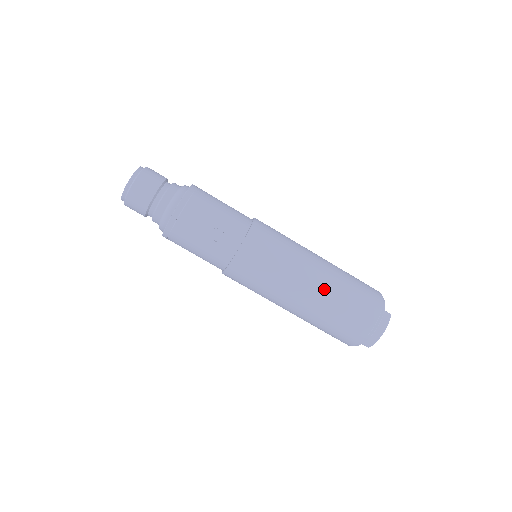
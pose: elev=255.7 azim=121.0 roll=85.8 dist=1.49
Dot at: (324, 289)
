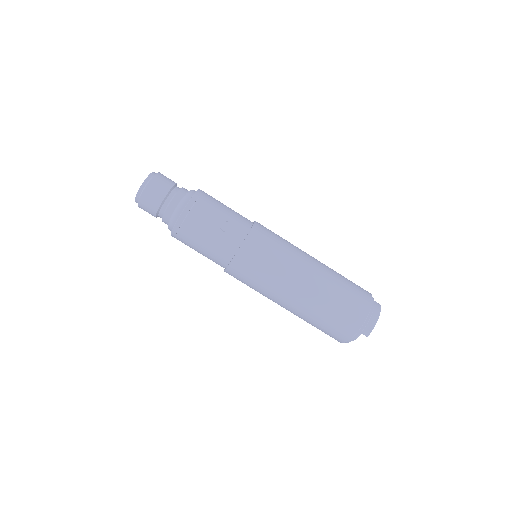
Dot at: (323, 274)
